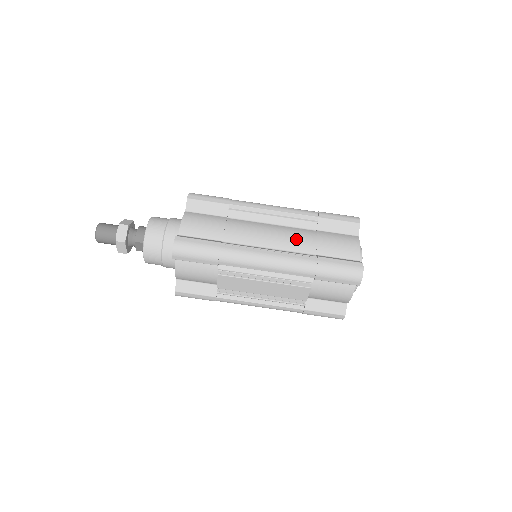
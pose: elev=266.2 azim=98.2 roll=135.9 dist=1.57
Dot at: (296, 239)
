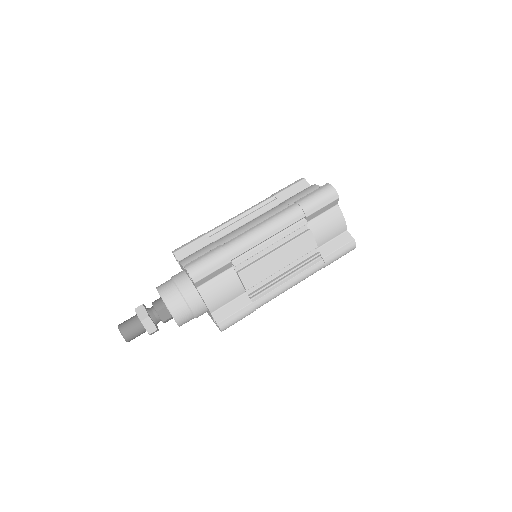
Dot at: (271, 212)
